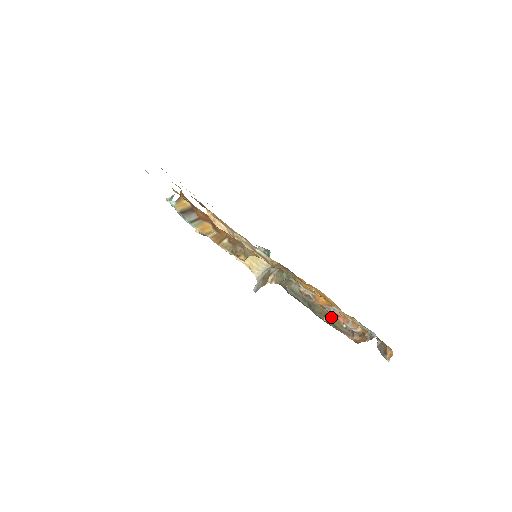
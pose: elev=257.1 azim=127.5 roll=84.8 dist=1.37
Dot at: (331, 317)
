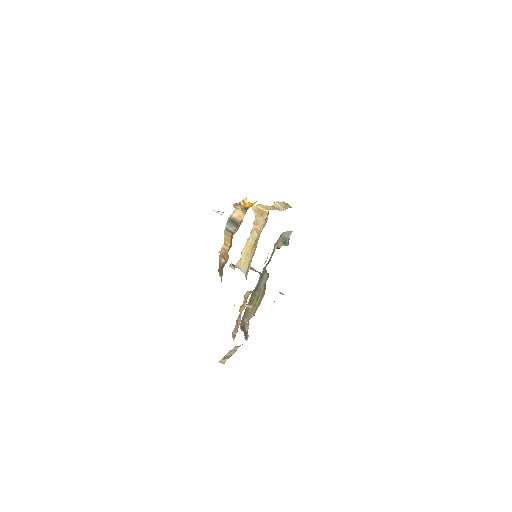
Dot at: (249, 309)
